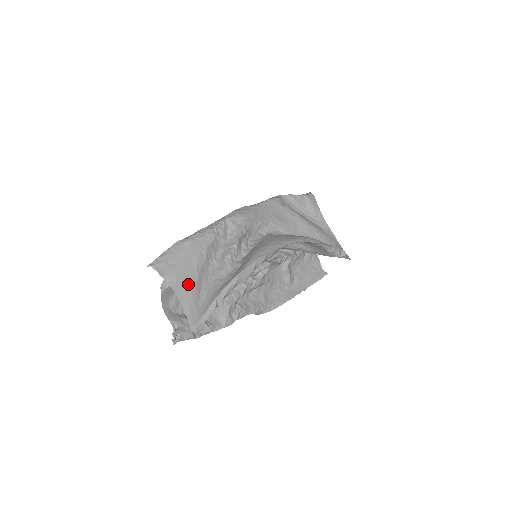
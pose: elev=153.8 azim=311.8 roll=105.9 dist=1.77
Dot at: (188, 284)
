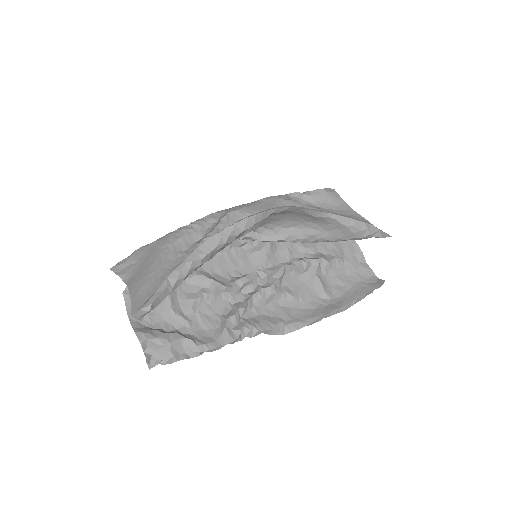
Dot at: (143, 275)
